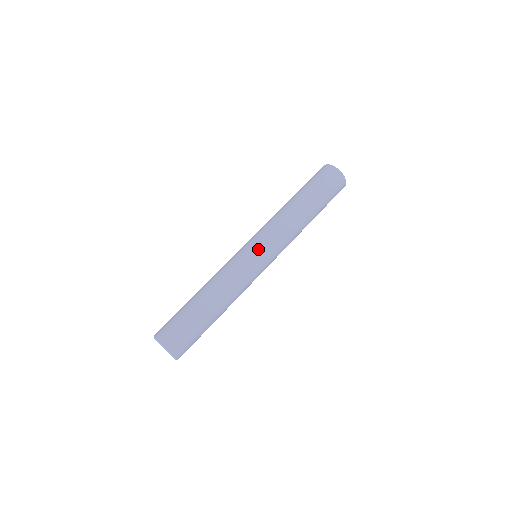
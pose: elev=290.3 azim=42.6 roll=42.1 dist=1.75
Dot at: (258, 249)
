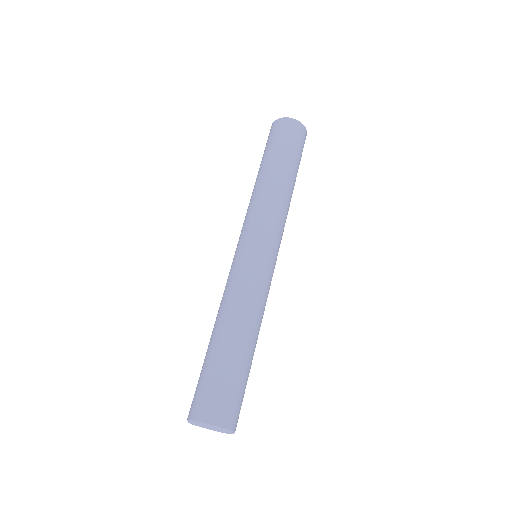
Dot at: (246, 243)
